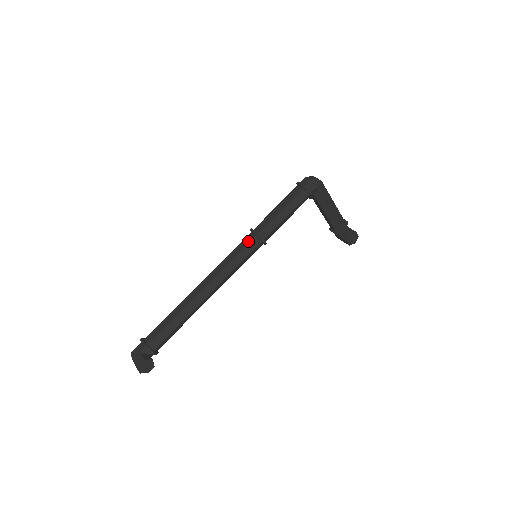
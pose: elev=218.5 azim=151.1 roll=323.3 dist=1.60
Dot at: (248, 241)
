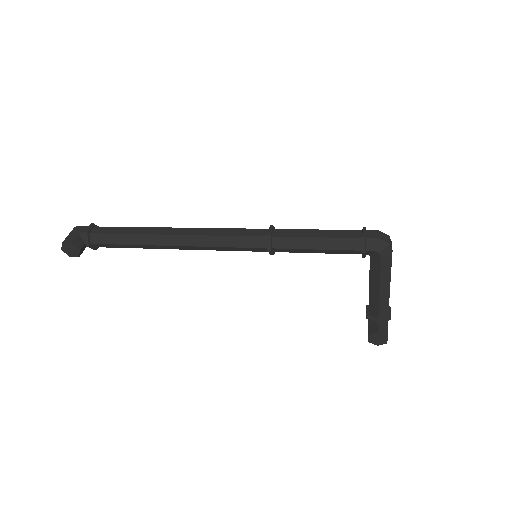
Dot at: (256, 234)
